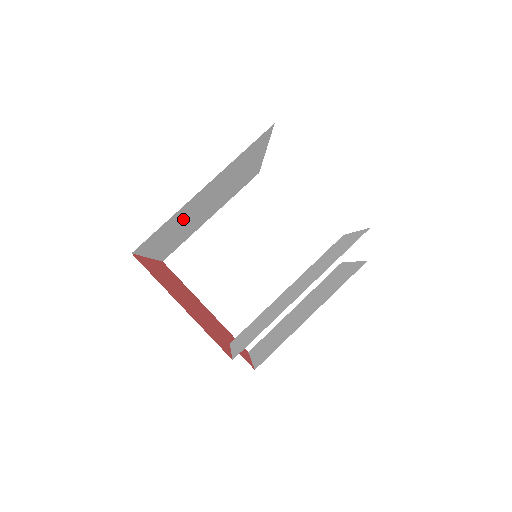
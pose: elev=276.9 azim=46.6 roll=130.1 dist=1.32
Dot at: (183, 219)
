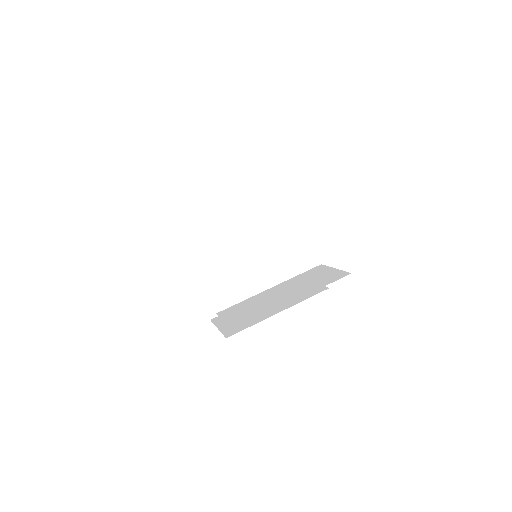
Dot at: occluded
